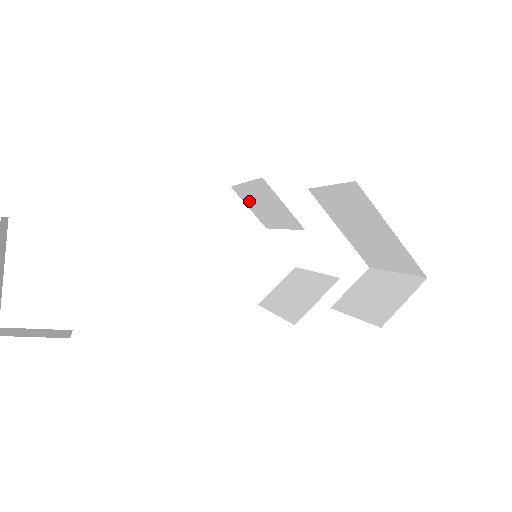
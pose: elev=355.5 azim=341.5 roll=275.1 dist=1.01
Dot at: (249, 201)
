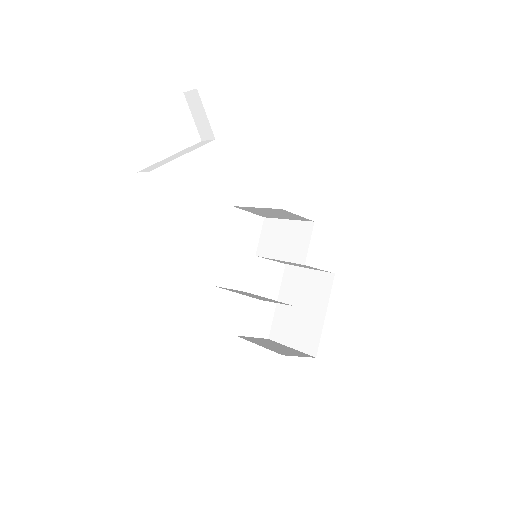
Dot at: (270, 232)
